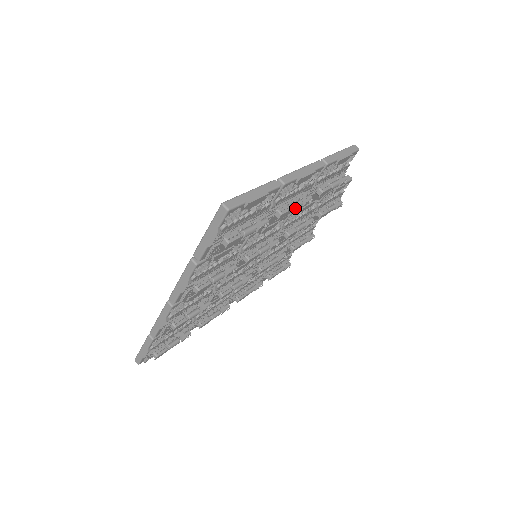
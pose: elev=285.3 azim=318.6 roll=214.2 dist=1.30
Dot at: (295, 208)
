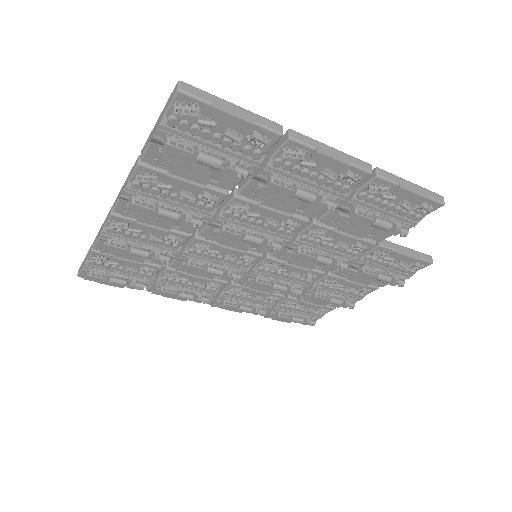
Dot at: (299, 195)
